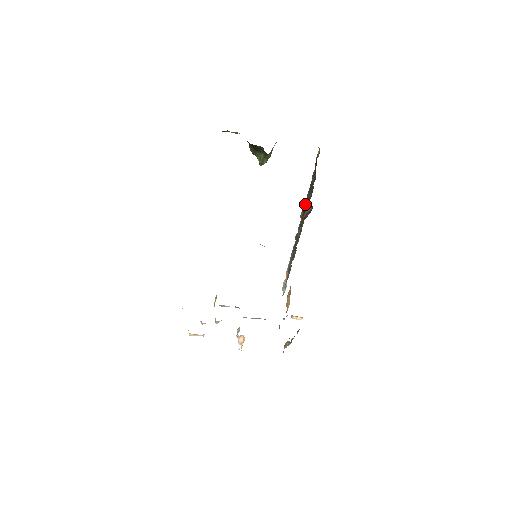
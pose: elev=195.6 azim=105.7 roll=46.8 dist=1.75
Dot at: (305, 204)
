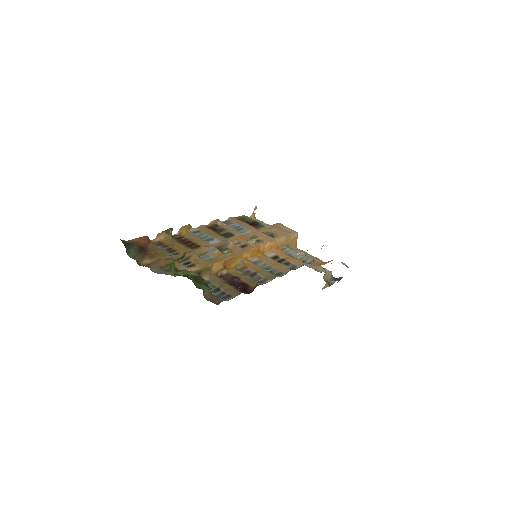
Dot at: occluded
